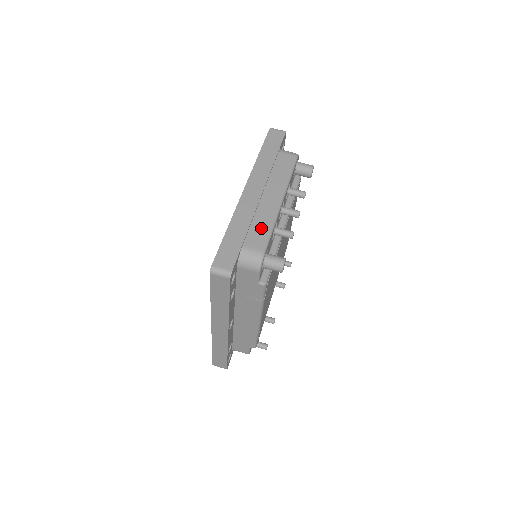
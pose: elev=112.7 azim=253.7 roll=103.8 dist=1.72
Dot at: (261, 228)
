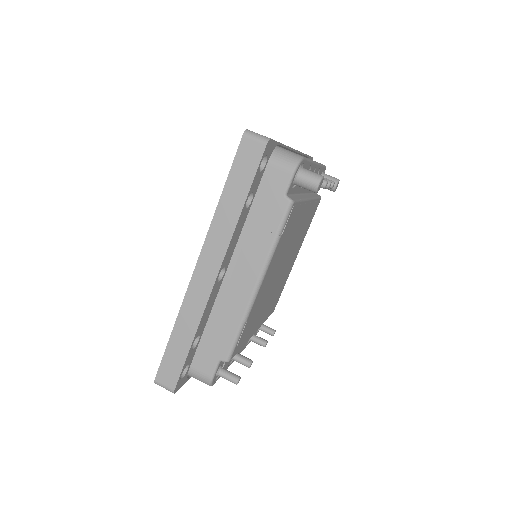
Dot at: occluded
